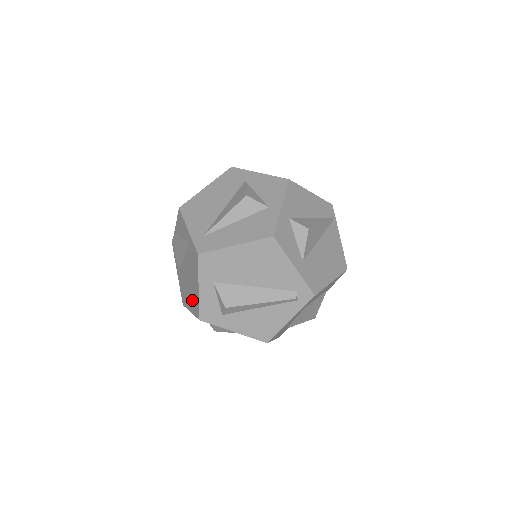
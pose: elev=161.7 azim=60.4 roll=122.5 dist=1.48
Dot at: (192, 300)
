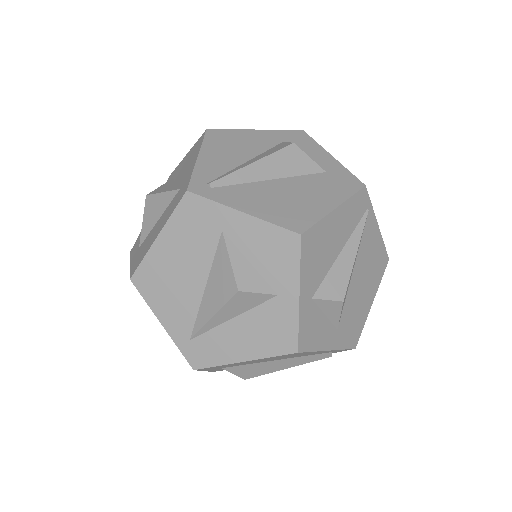
Dot at: occluded
